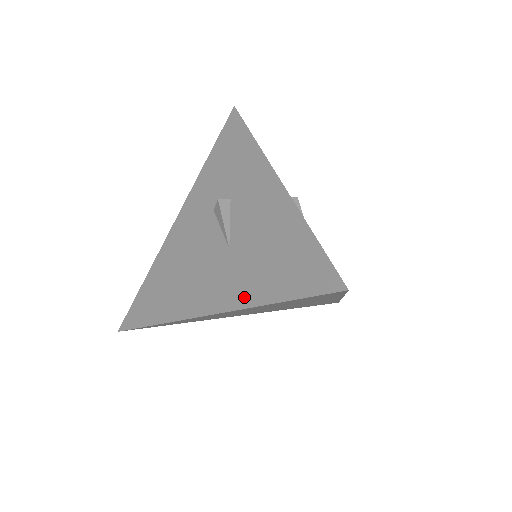
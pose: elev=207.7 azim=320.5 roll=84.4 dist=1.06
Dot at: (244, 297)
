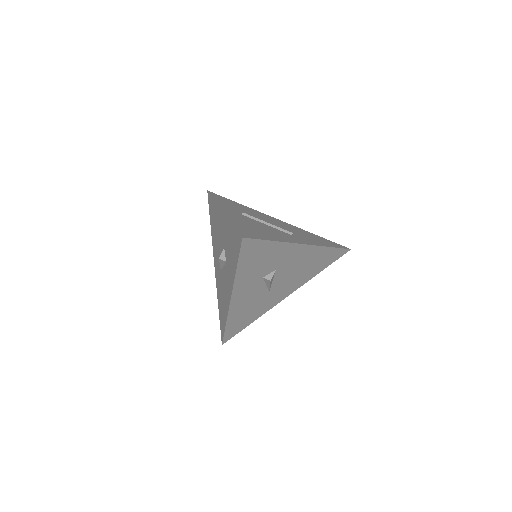
Dot at: (217, 288)
